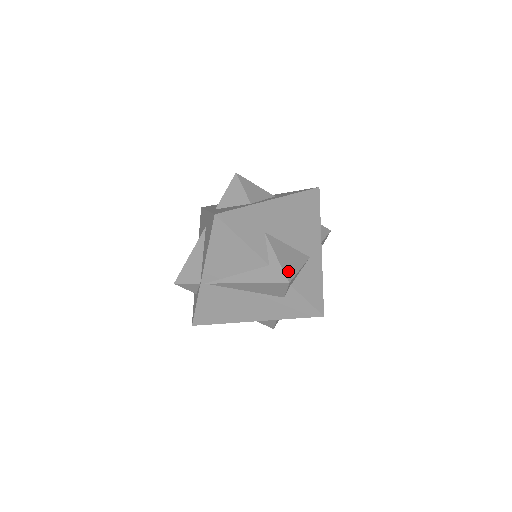
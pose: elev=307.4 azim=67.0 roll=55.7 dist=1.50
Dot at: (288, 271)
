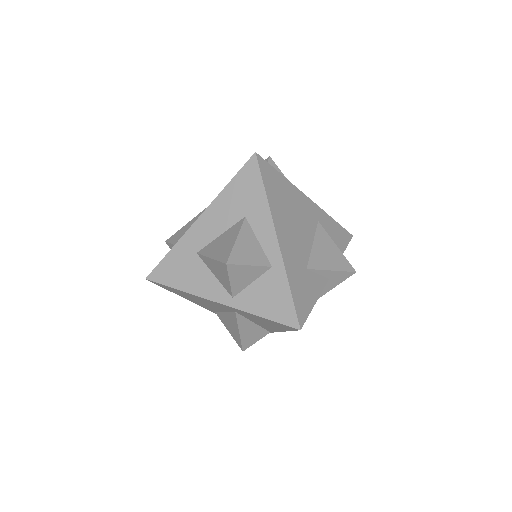
Dot at: (344, 265)
